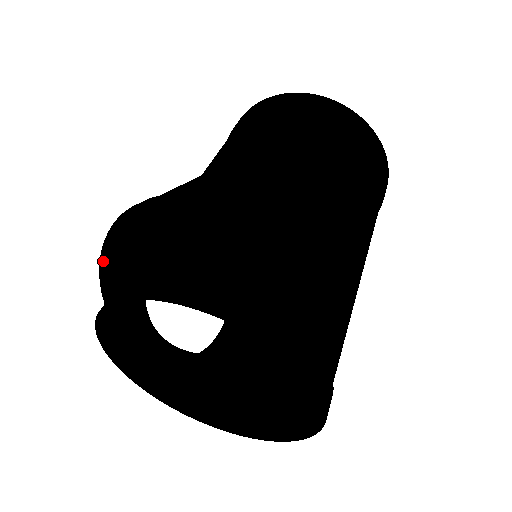
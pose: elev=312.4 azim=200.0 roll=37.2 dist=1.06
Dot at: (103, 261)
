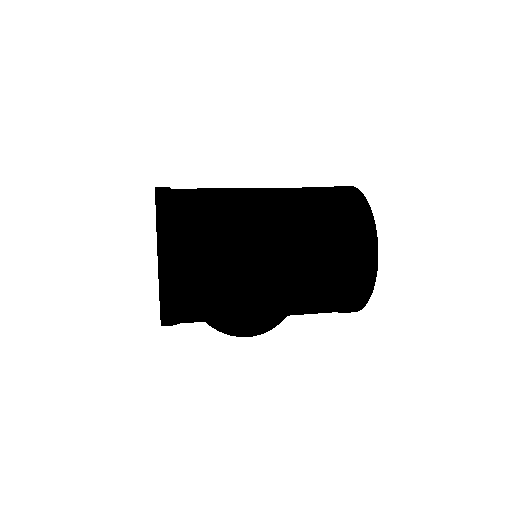
Dot at: occluded
